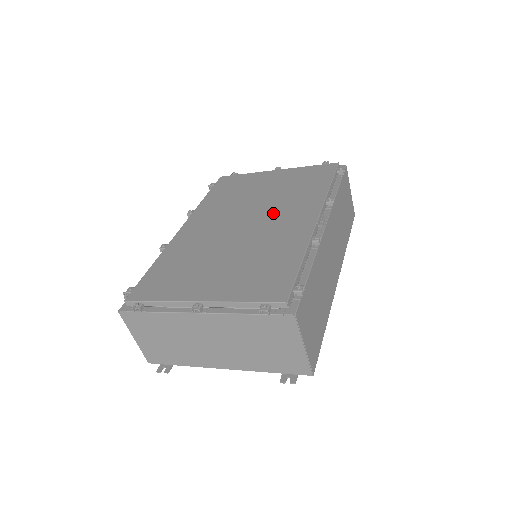
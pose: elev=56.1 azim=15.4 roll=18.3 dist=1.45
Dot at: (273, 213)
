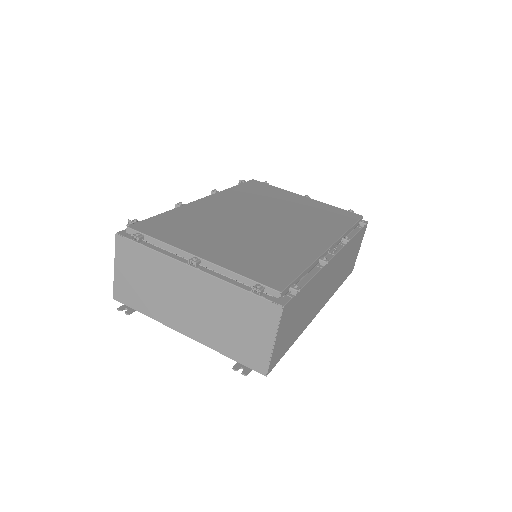
Dot at: (292, 225)
